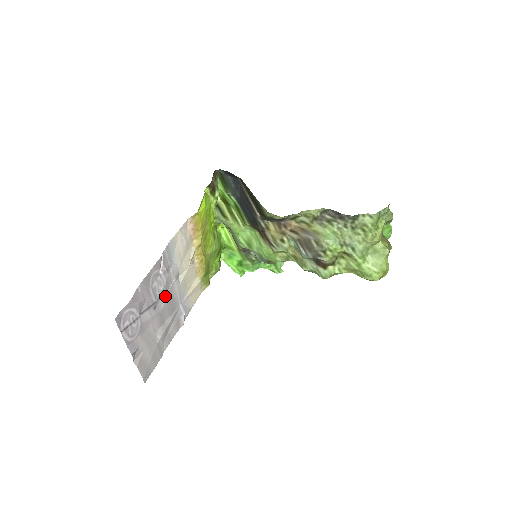
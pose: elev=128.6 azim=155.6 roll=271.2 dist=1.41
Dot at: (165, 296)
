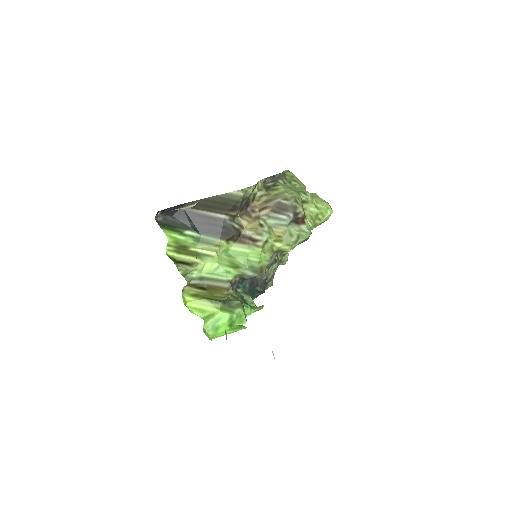
Dot at: occluded
